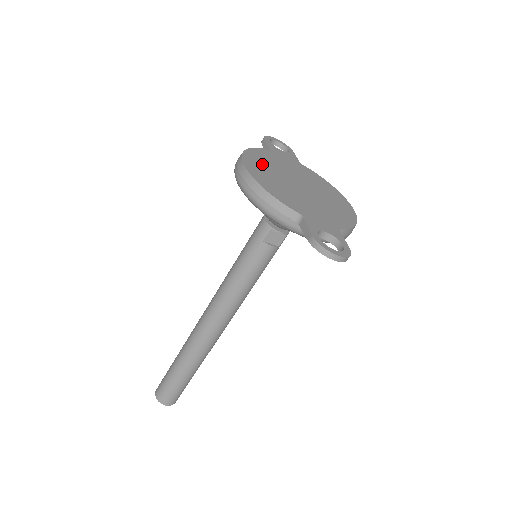
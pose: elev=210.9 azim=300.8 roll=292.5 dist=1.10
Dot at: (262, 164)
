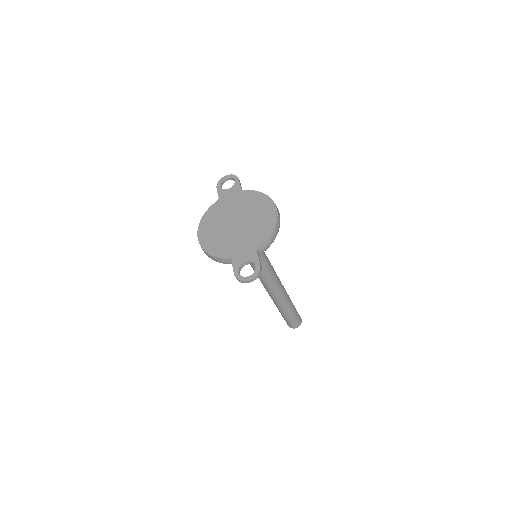
Dot at: (210, 226)
